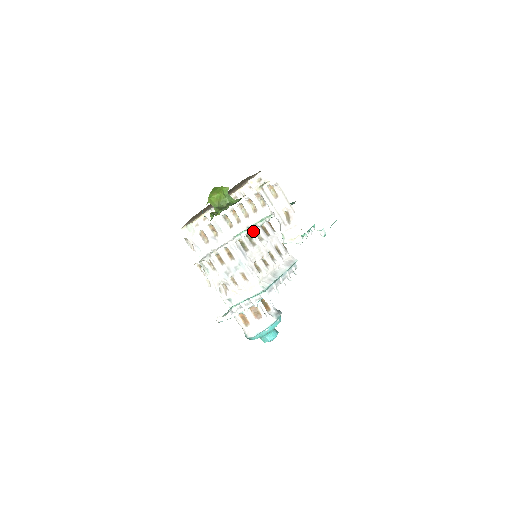
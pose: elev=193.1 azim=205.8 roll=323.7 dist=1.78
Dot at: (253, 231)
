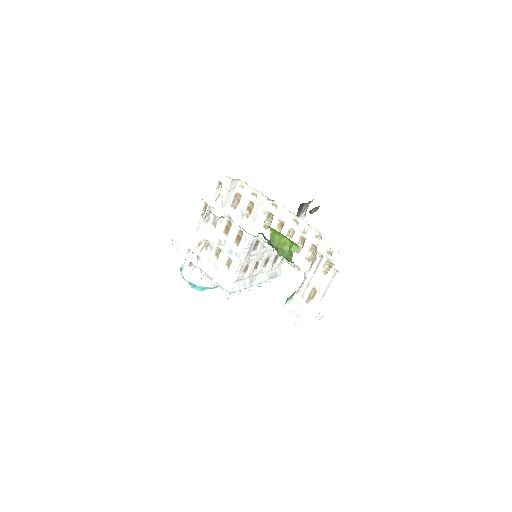
Dot at: occluded
